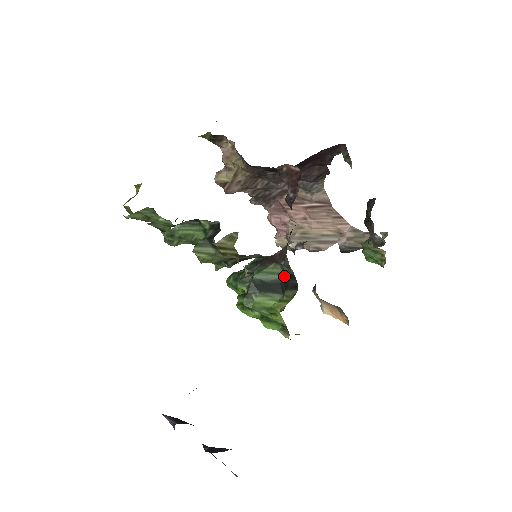
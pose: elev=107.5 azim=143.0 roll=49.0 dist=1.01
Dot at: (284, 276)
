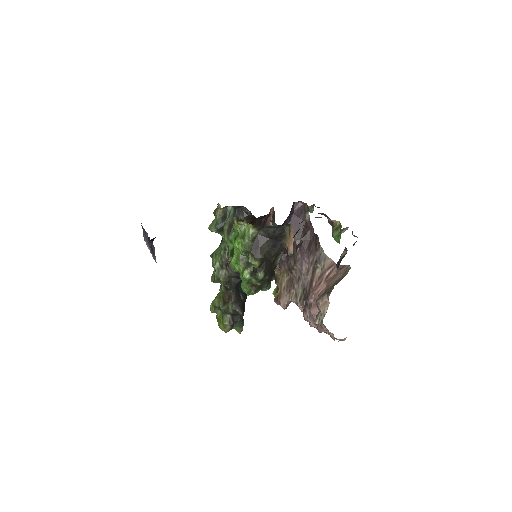
Dot at: occluded
